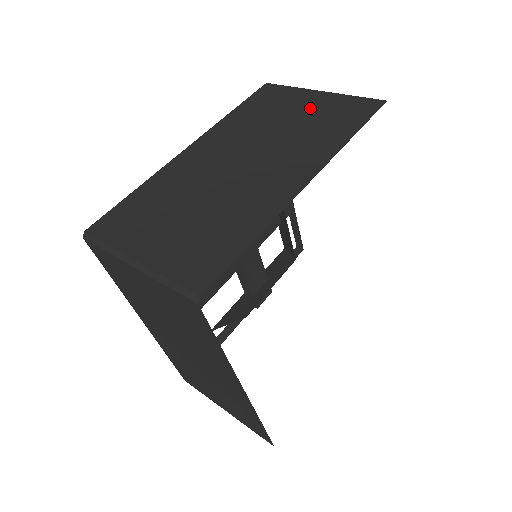
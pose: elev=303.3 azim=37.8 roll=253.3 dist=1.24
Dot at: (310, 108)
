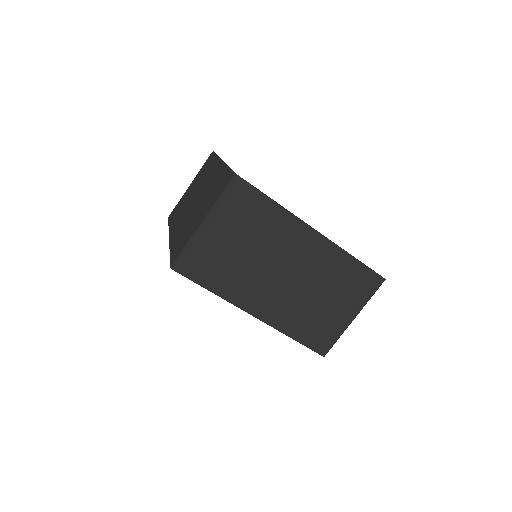
Dot at: (194, 184)
